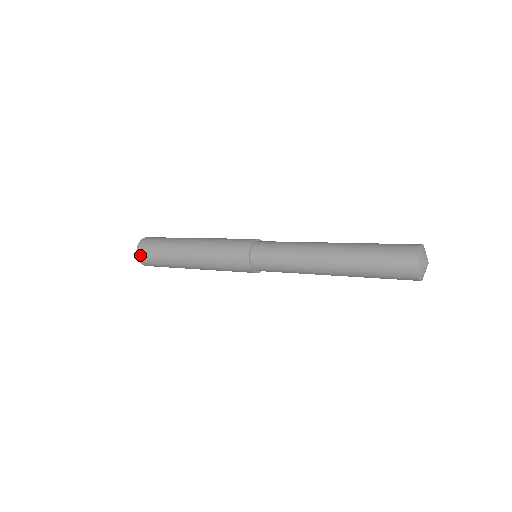
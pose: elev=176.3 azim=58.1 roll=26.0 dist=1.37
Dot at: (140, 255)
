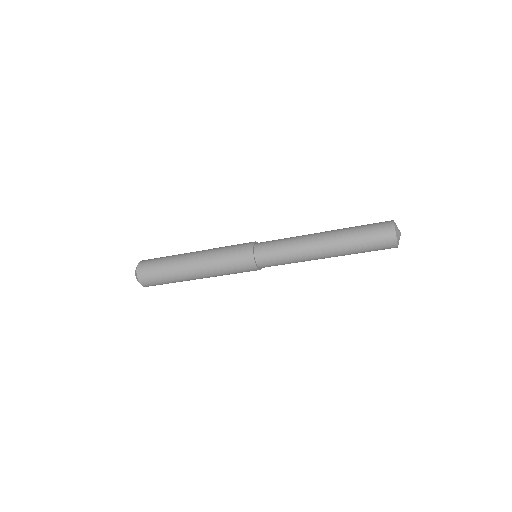
Dot at: (141, 277)
